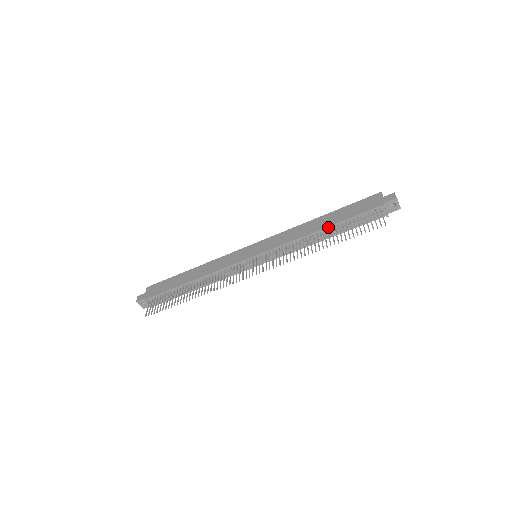
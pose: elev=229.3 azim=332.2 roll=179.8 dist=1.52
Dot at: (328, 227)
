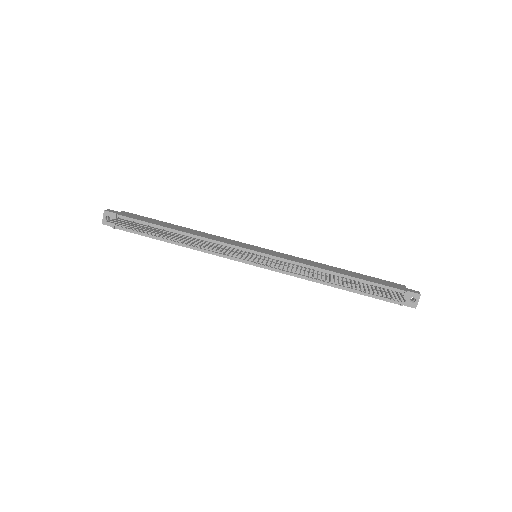
Dot at: (345, 275)
